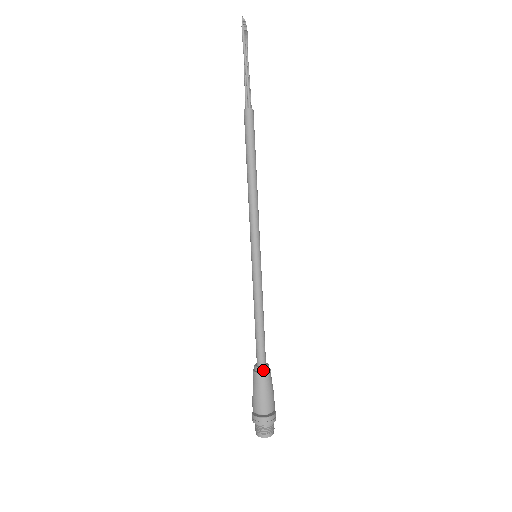
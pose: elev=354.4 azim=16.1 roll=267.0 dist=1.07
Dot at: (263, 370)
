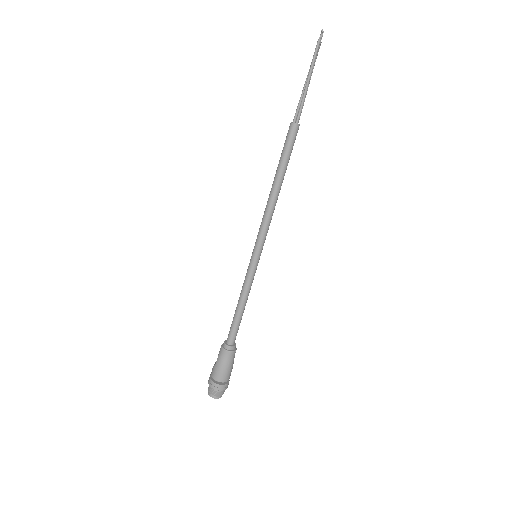
Dot at: (231, 349)
